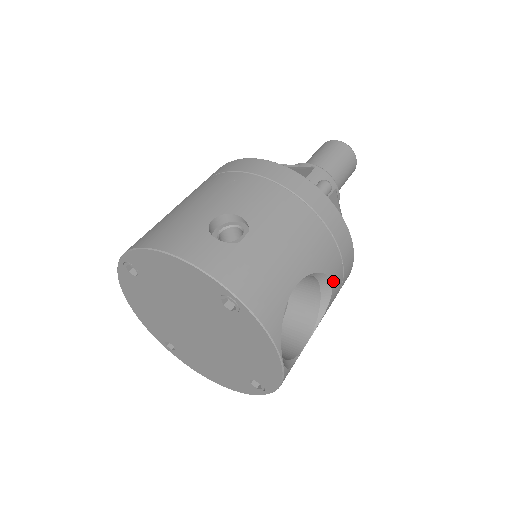
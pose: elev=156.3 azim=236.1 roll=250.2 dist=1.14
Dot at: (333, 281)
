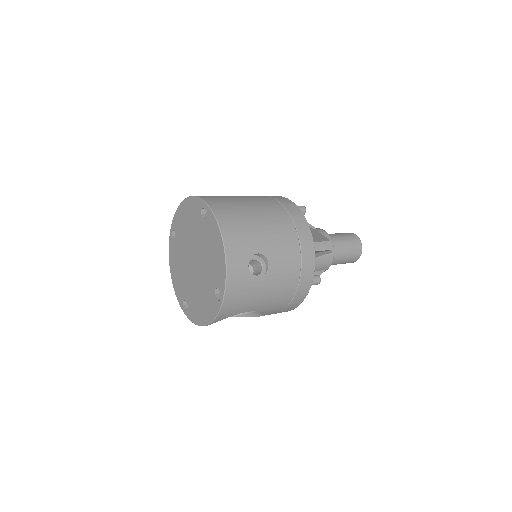
Dot at: (264, 315)
